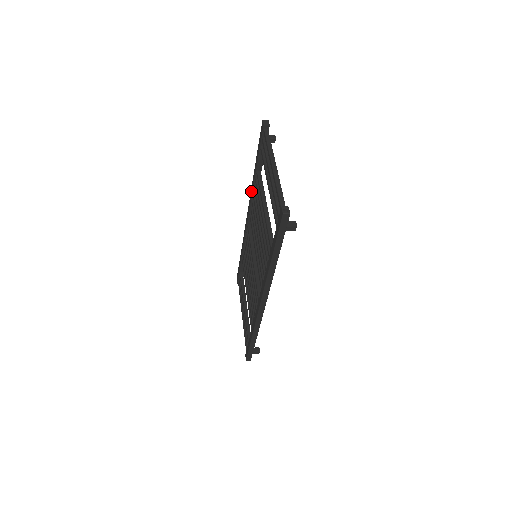
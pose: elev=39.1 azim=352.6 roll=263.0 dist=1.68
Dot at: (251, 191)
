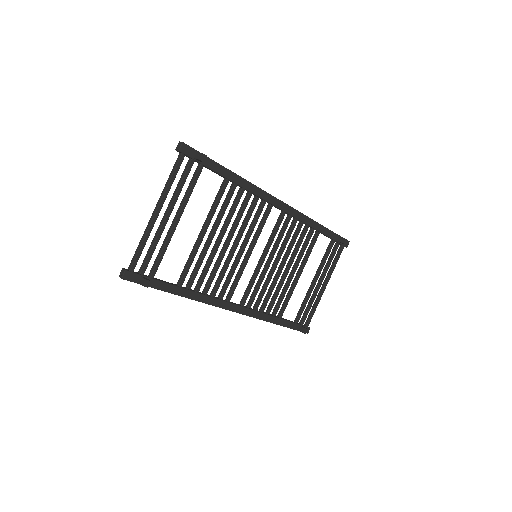
Dot at: occluded
